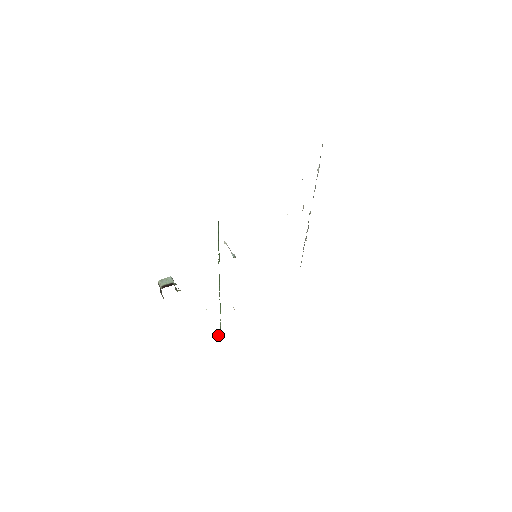
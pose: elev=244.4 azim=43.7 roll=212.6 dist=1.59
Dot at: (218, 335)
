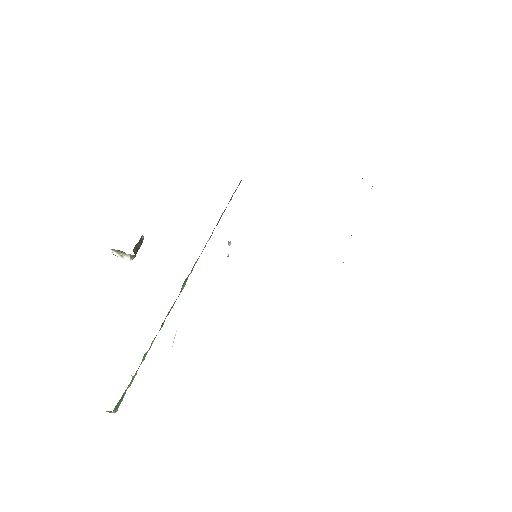
Dot at: occluded
